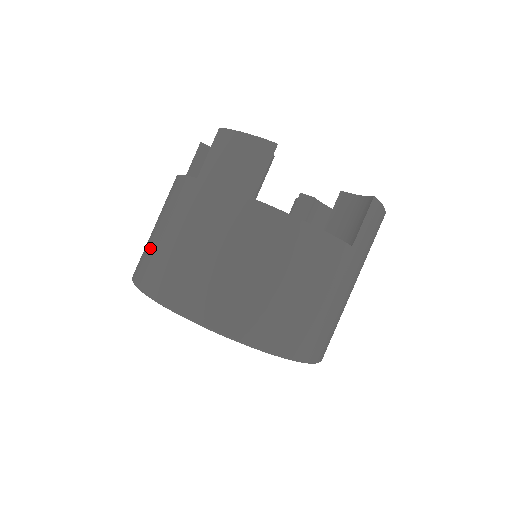
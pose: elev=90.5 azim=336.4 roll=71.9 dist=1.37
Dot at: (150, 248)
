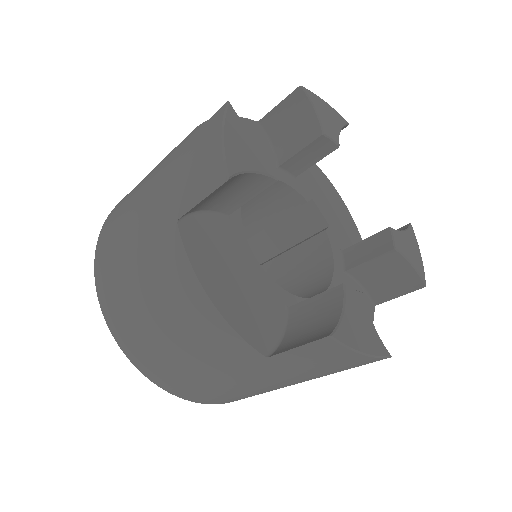
Dot at: (165, 360)
